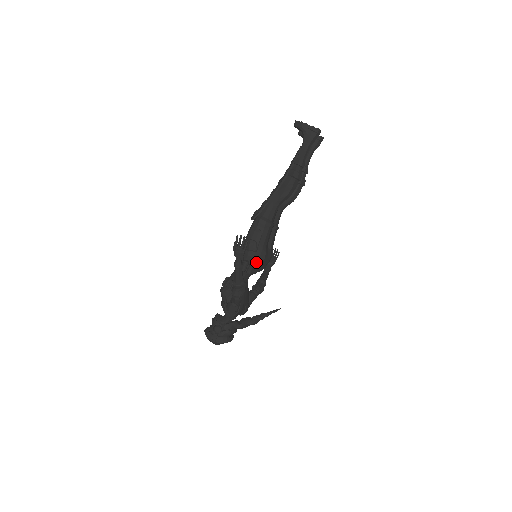
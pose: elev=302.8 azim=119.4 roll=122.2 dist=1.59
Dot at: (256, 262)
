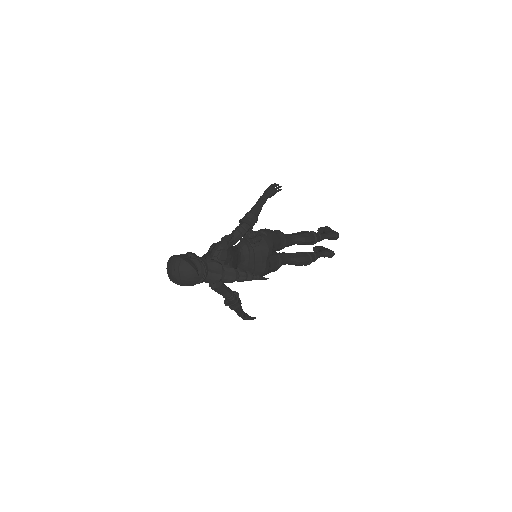
Dot at: (262, 243)
